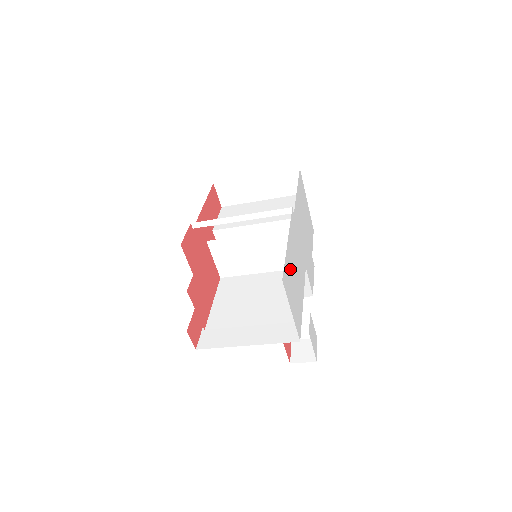
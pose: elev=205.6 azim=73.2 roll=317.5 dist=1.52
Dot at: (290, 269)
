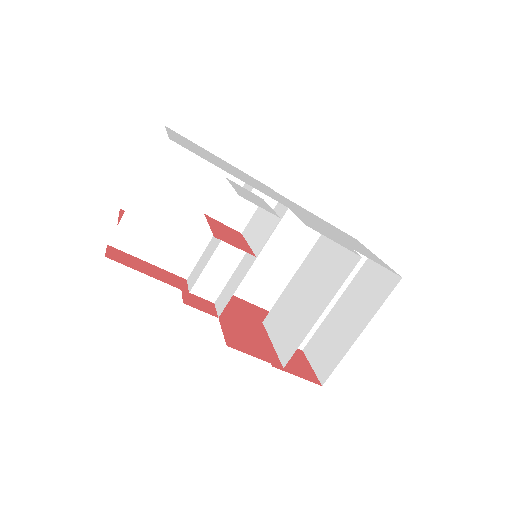
Dot at: occluded
